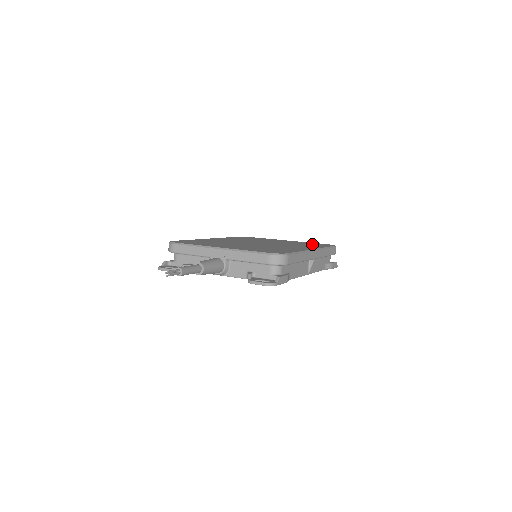
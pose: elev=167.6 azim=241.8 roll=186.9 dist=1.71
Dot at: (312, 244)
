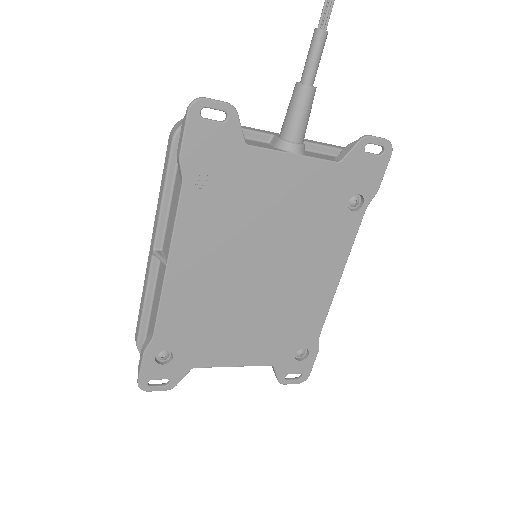
Dot at: occluded
